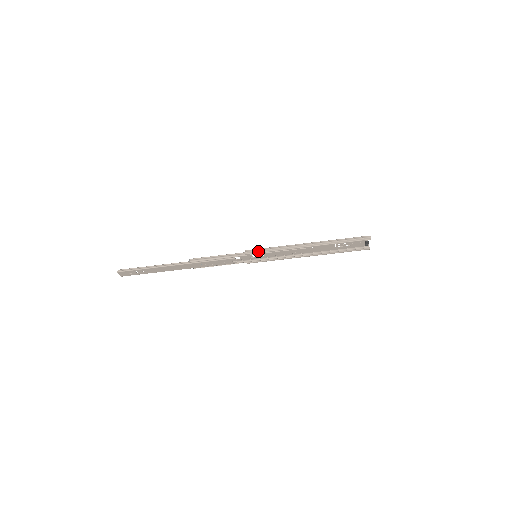
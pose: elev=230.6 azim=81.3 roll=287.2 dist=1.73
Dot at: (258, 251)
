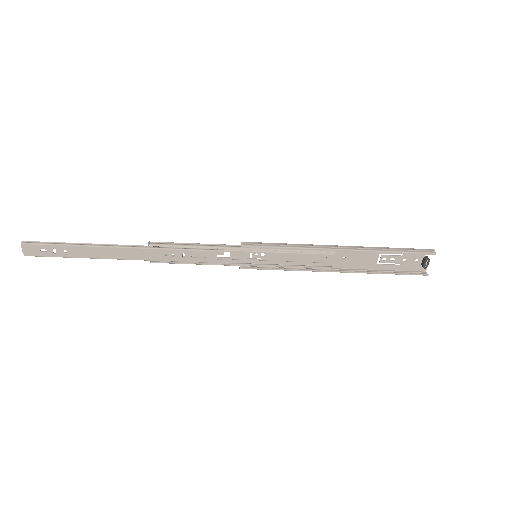
Dot at: (262, 244)
